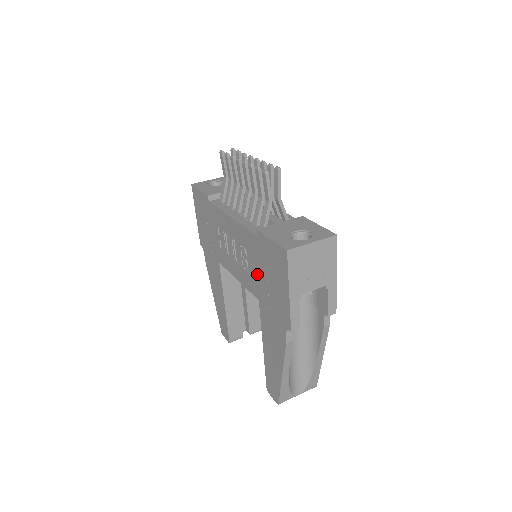
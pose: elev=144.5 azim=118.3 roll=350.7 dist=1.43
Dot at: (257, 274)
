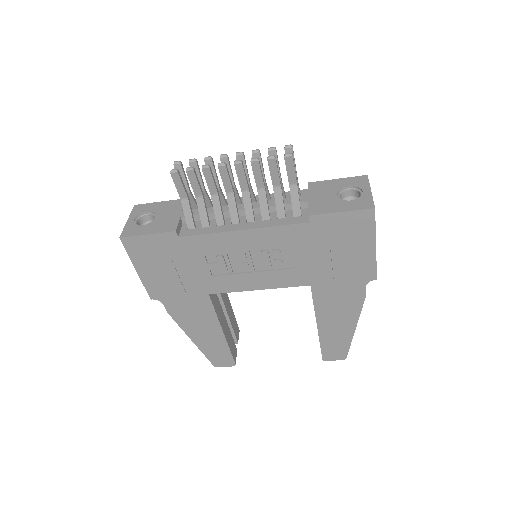
Dot at: (308, 261)
